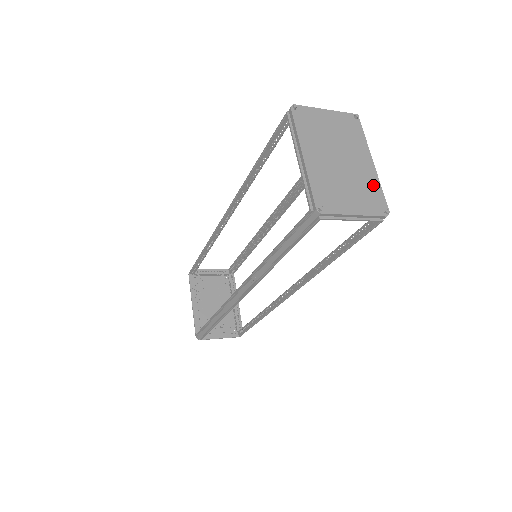
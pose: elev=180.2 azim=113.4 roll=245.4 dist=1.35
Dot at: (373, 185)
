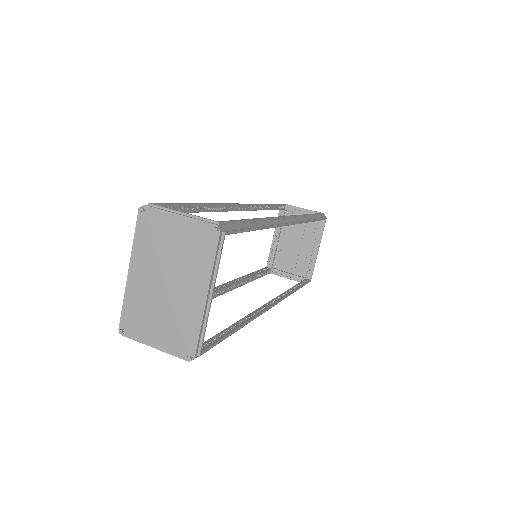
Dot at: (191, 323)
